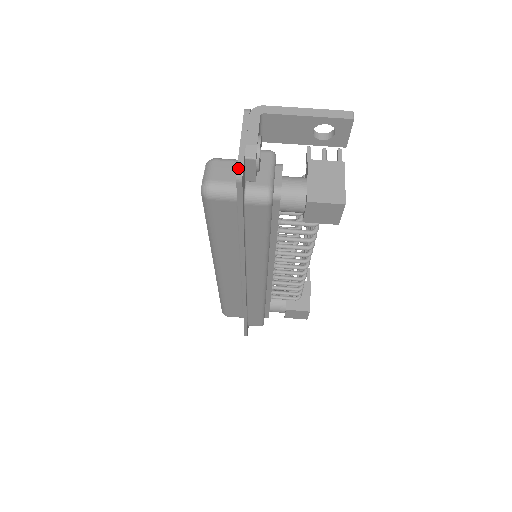
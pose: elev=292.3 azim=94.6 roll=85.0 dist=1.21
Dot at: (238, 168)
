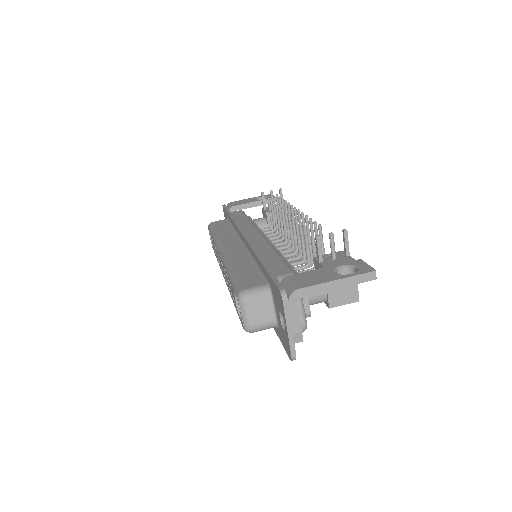
Dot at: (292, 358)
